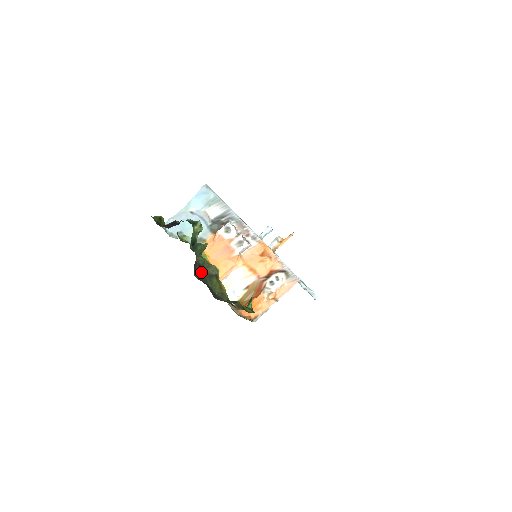
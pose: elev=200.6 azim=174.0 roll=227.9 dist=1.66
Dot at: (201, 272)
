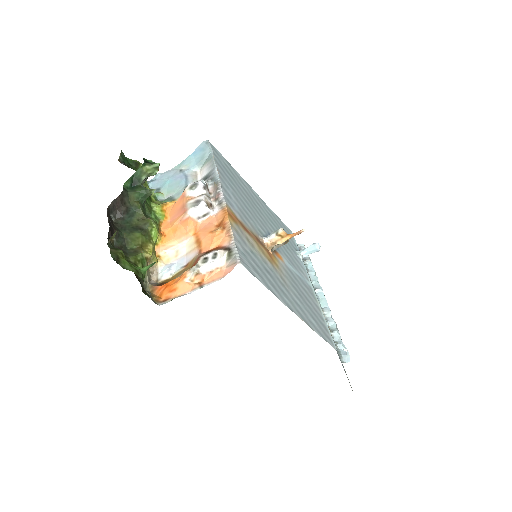
Dot at: (126, 218)
